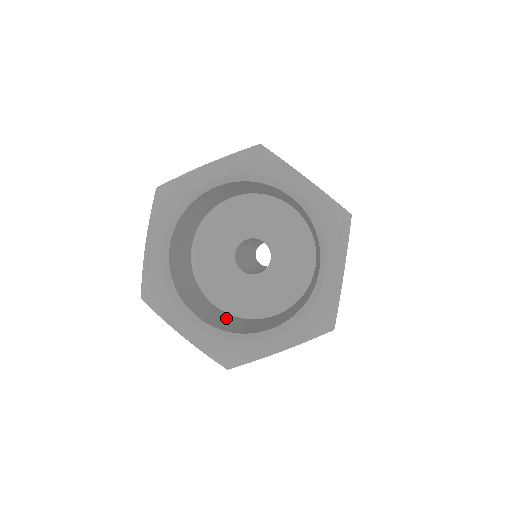
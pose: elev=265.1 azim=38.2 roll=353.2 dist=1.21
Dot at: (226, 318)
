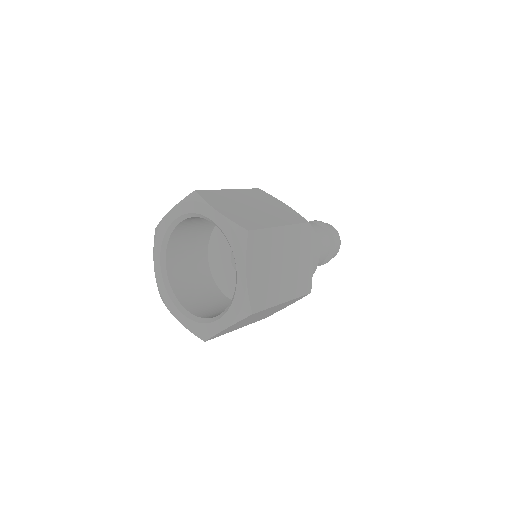
Dot at: (222, 306)
